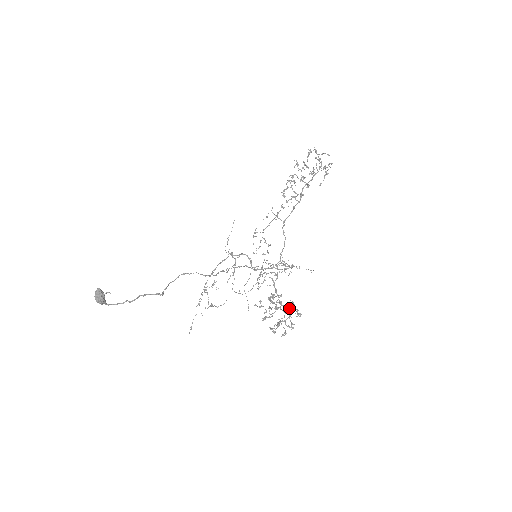
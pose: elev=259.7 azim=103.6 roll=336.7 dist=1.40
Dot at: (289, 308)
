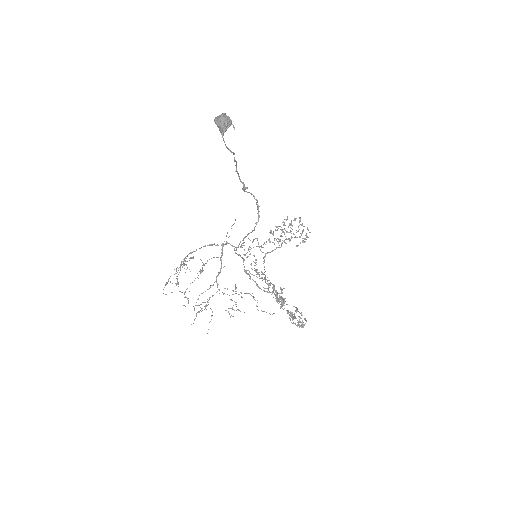
Dot at: (297, 308)
